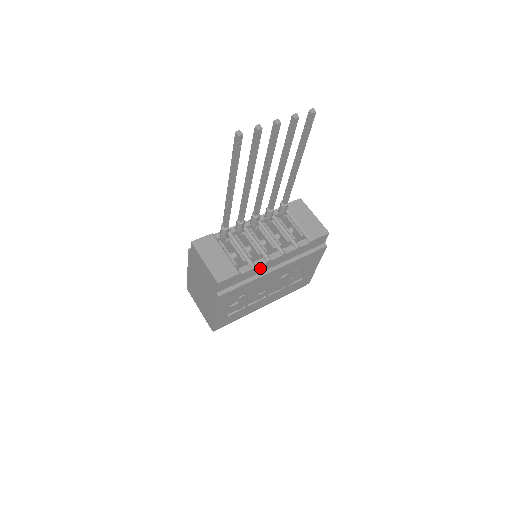
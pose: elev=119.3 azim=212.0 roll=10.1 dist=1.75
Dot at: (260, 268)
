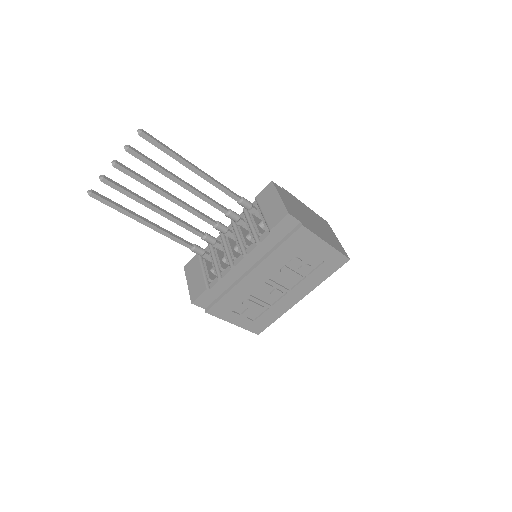
Dot at: (231, 276)
